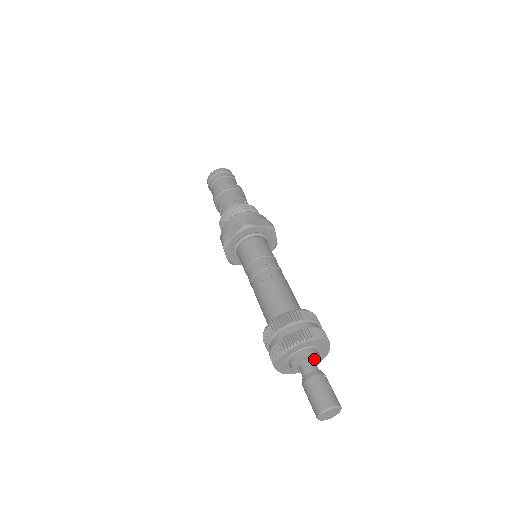
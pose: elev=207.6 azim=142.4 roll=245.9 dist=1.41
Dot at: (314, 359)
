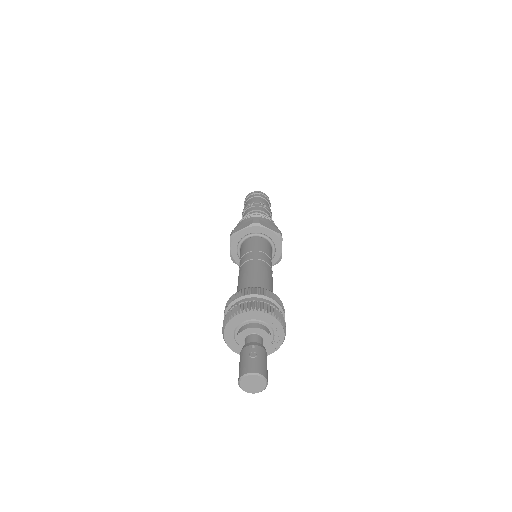
Dot at: (255, 333)
